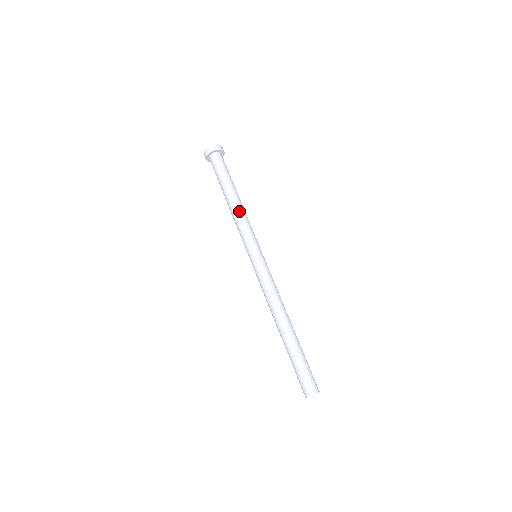
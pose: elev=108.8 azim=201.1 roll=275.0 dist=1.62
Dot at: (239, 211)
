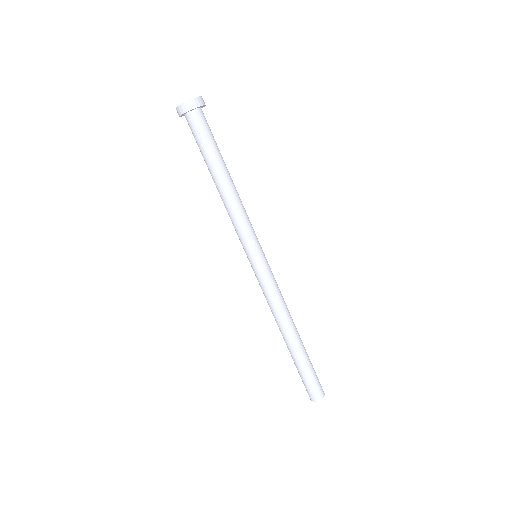
Dot at: (234, 201)
